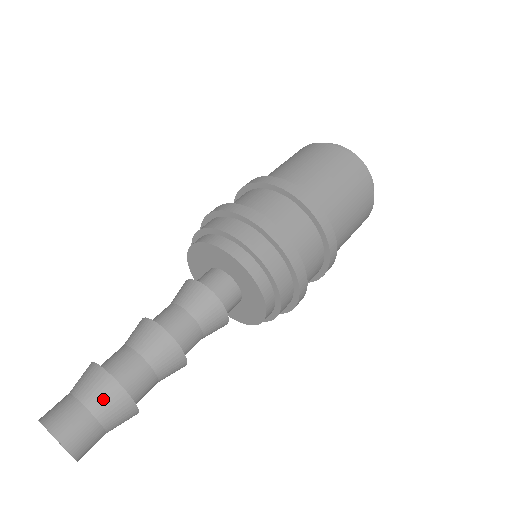
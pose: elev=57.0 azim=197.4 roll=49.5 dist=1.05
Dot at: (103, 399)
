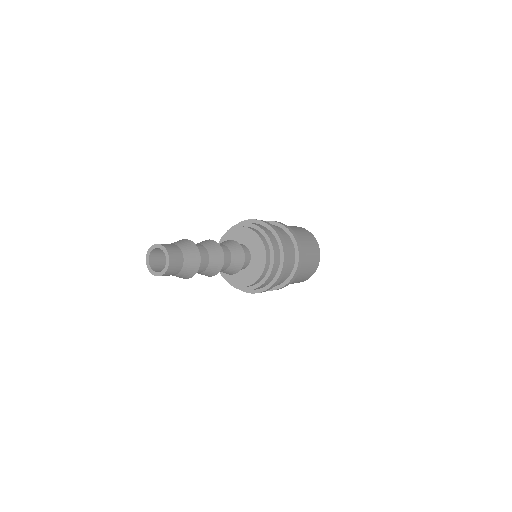
Dot at: (191, 262)
